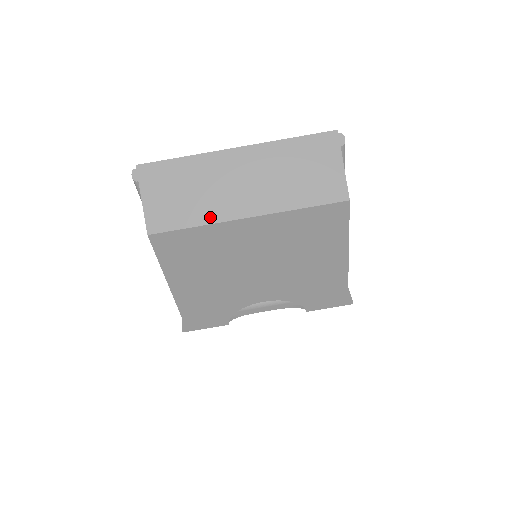
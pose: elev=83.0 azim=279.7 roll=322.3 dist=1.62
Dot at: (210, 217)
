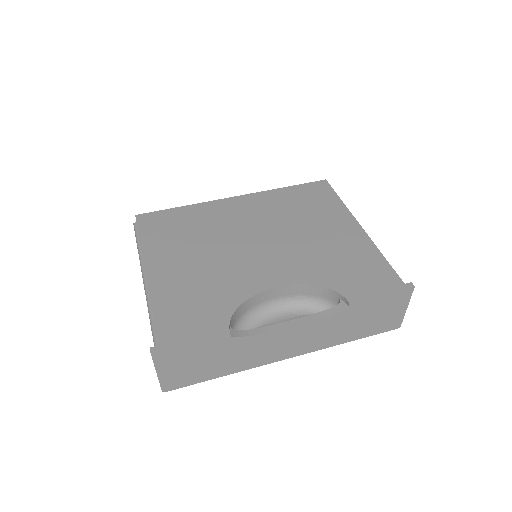
Dot at: occluded
